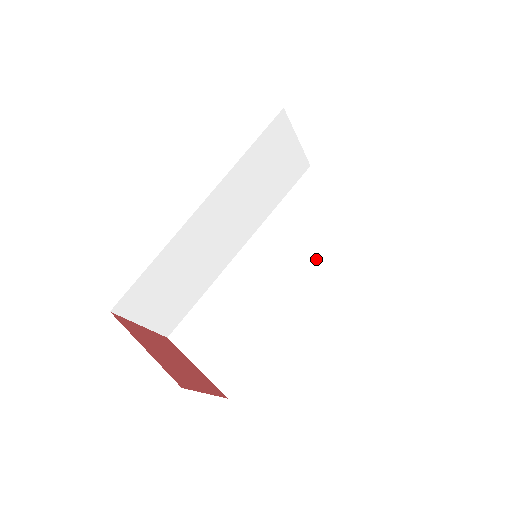
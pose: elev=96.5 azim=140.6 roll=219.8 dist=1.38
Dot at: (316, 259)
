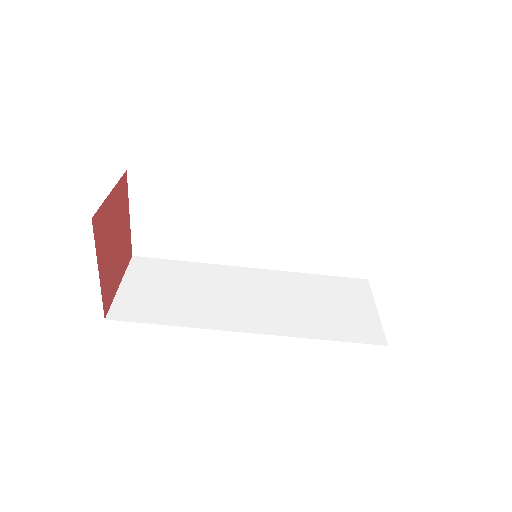
Dot at: (292, 256)
